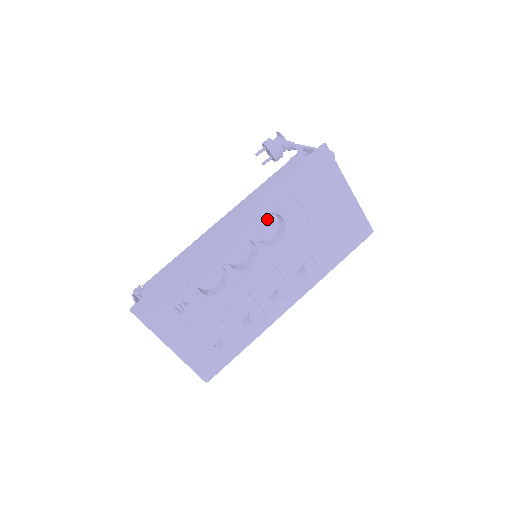
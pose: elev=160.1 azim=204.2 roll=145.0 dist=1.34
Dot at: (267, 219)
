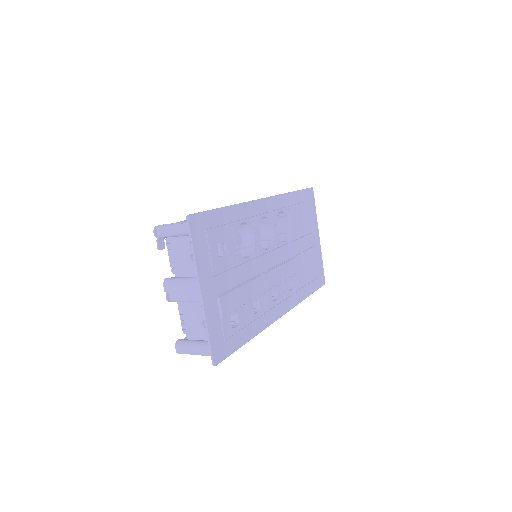
Dot at: occluded
